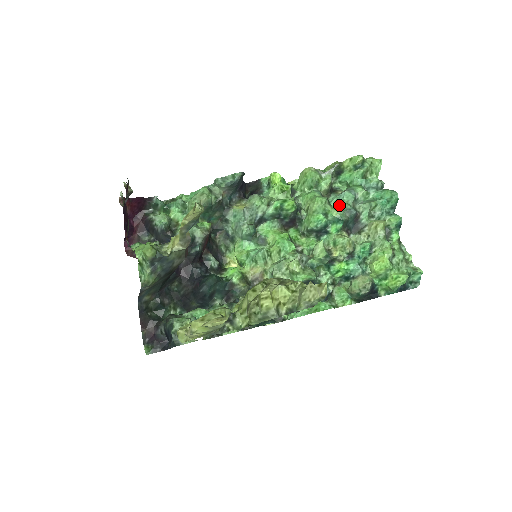
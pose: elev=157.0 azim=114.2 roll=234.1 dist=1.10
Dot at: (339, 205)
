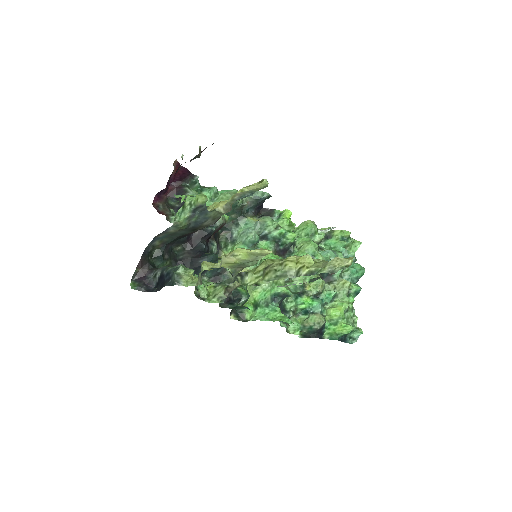
Dot at: occluded
